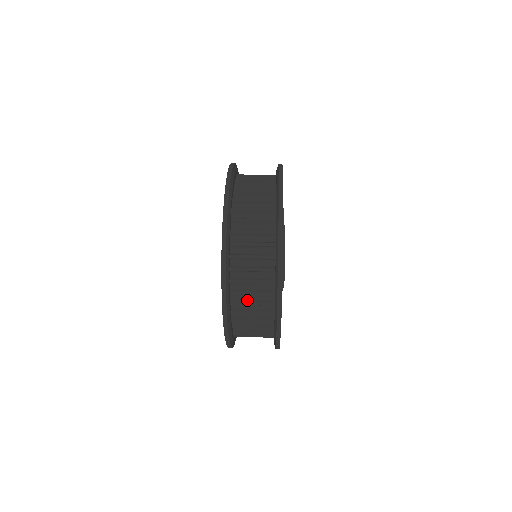
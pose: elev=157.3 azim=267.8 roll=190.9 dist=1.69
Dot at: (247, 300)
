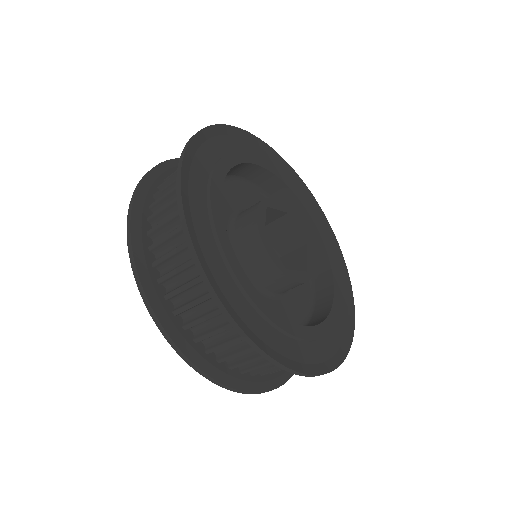
Dot at: occluded
